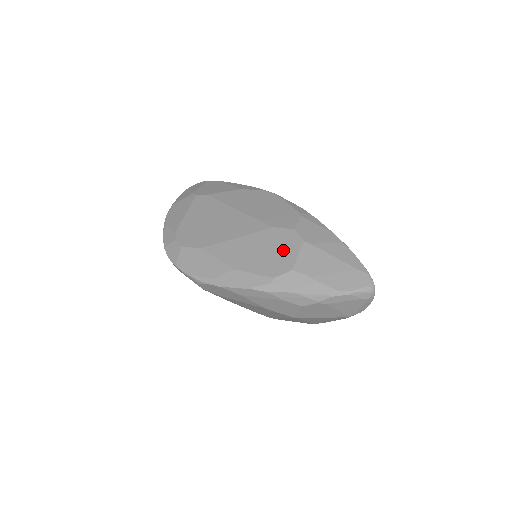
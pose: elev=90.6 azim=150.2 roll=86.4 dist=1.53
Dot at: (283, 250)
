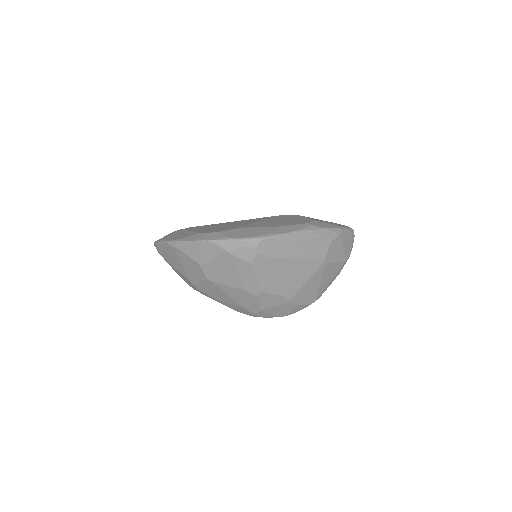
Dot at: (294, 218)
